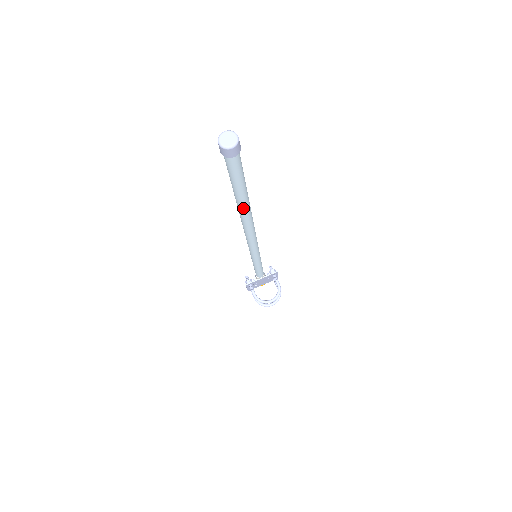
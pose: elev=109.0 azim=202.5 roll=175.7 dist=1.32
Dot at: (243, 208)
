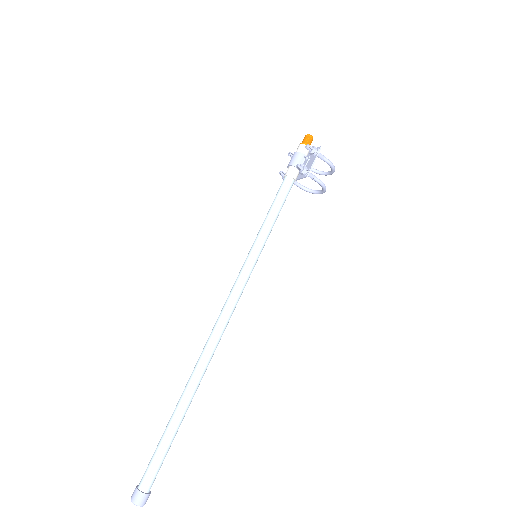
Dot at: (192, 397)
